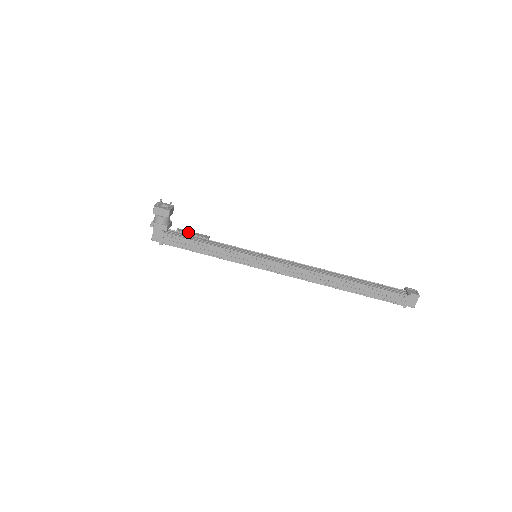
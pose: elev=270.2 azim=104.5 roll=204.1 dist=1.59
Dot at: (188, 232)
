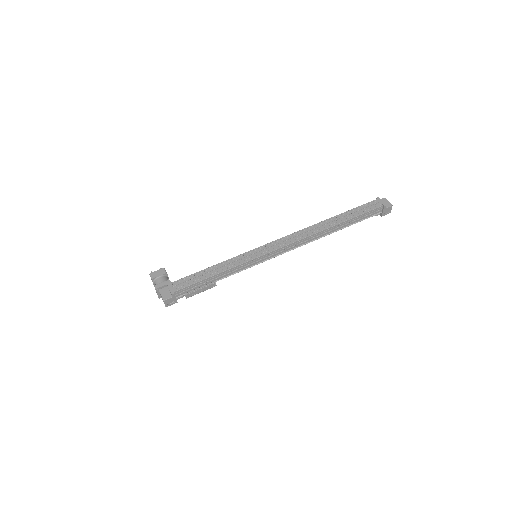
Dot at: occluded
